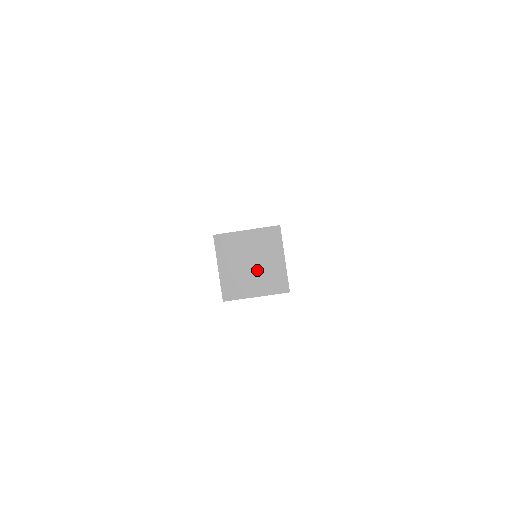
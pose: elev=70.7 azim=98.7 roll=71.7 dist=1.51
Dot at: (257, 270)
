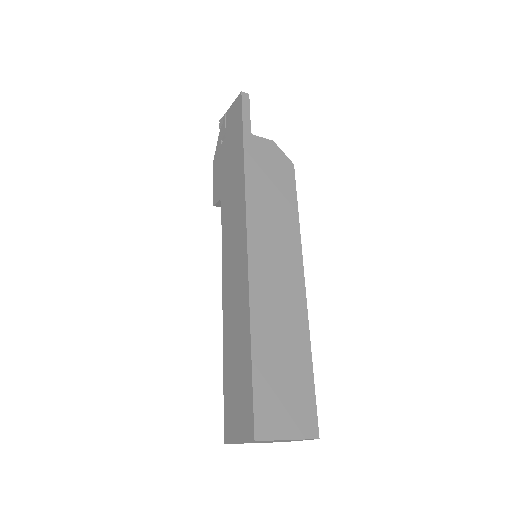
Dot at: occluded
